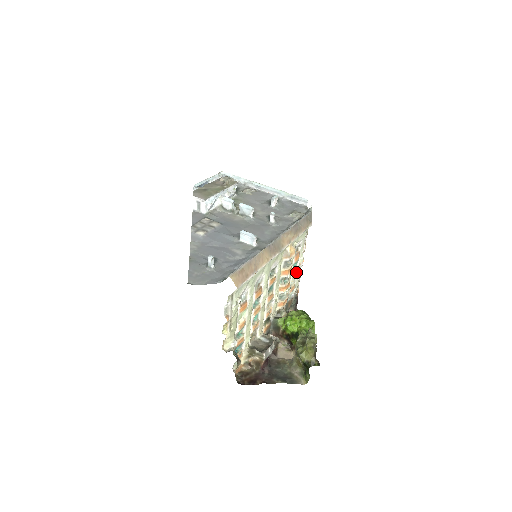
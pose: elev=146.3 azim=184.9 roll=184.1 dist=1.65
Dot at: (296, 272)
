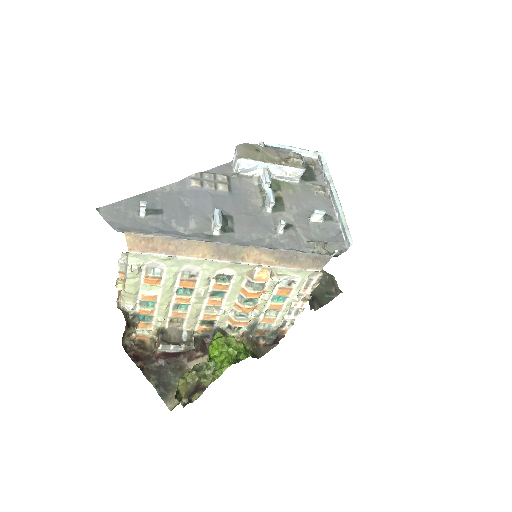
Dot at: (279, 307)
